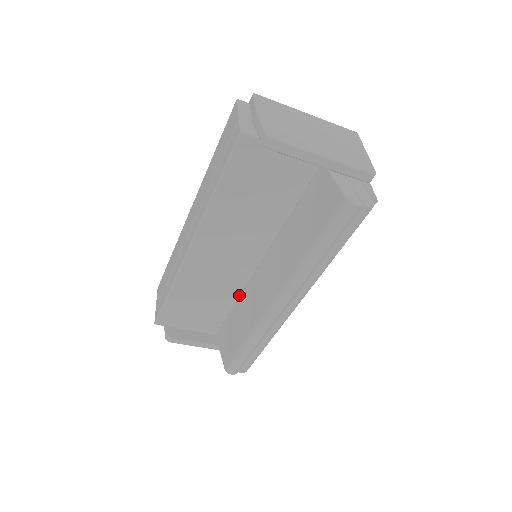
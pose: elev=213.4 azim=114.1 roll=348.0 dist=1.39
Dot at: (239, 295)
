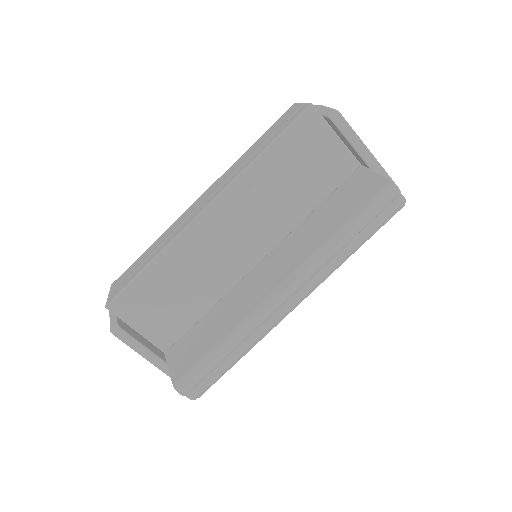
Dot at: (220, 298)
